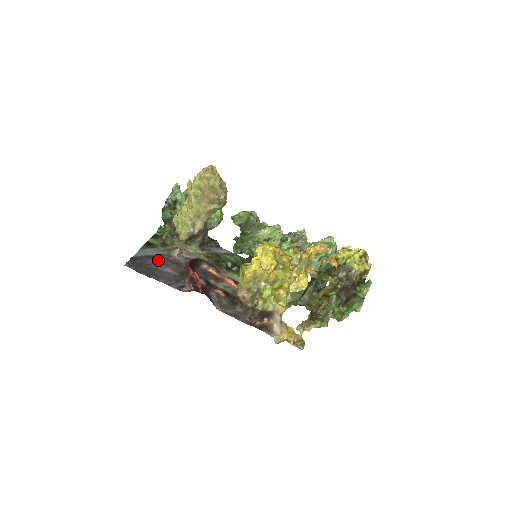
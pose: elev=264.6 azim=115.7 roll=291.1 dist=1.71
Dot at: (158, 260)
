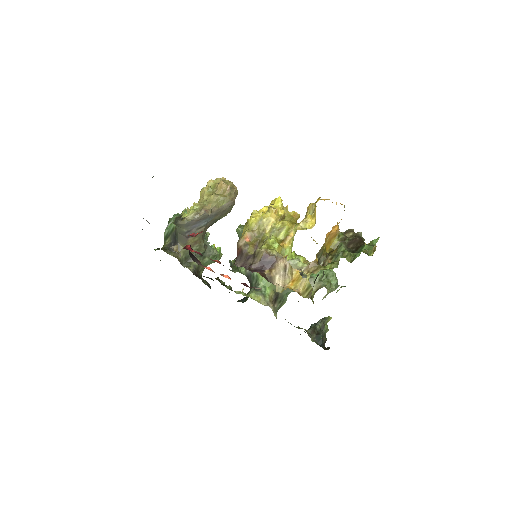
Dot at: occluded
